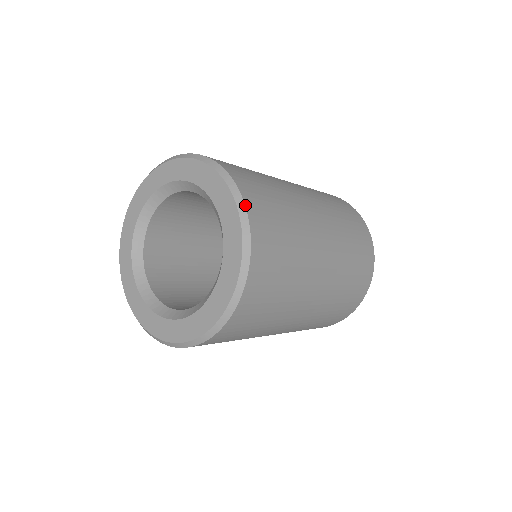
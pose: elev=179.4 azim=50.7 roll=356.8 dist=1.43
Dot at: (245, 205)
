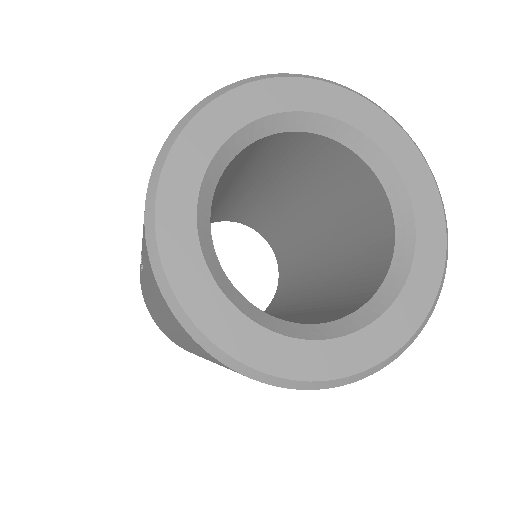
Dot at: (436, 182)
